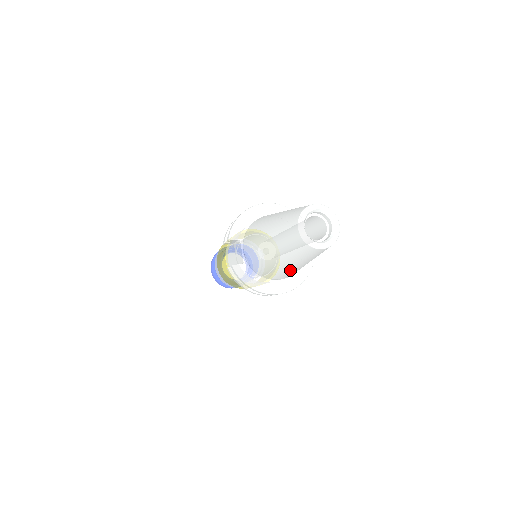
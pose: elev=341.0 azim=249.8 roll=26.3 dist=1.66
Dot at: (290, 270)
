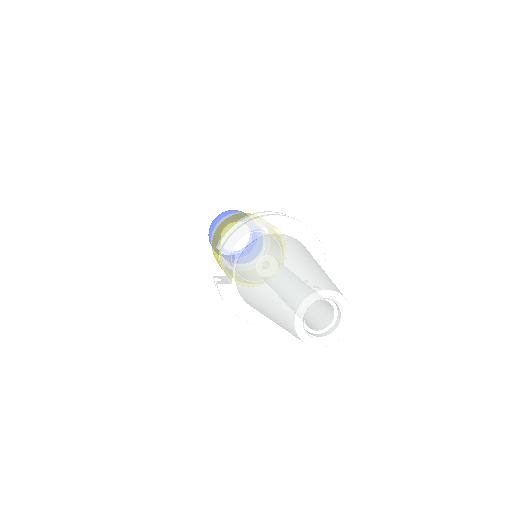
Dot at: occluded
